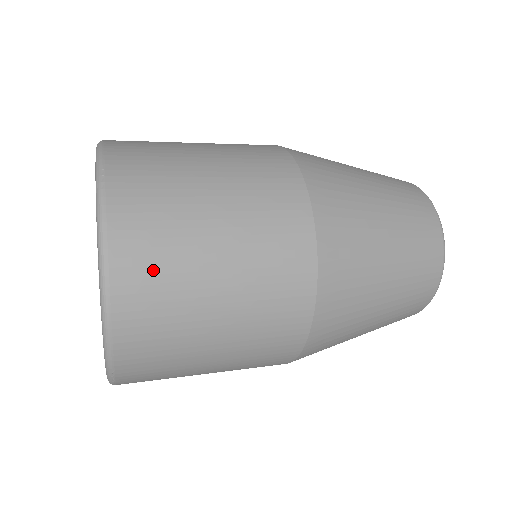
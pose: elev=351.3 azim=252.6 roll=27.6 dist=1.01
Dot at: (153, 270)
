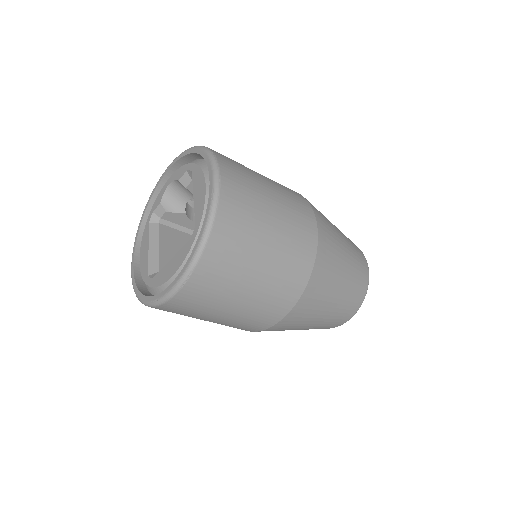
Dot at: (240, 210)
